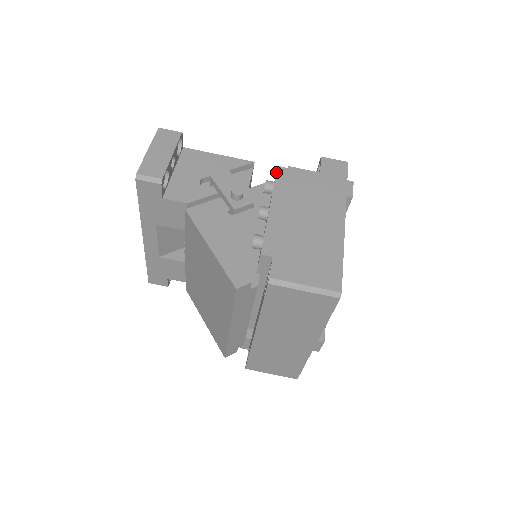
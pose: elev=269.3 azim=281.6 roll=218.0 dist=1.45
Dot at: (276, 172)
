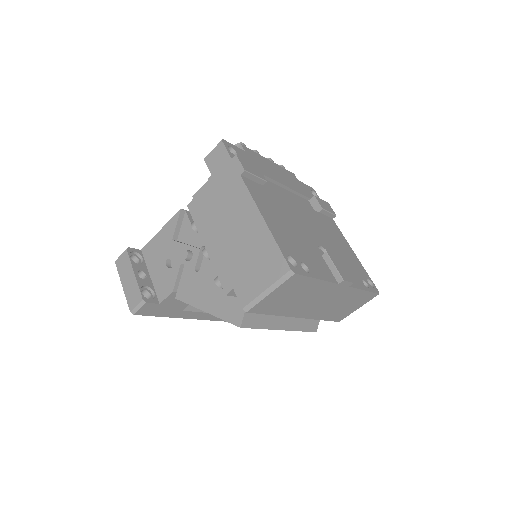
Dot at: occluded
